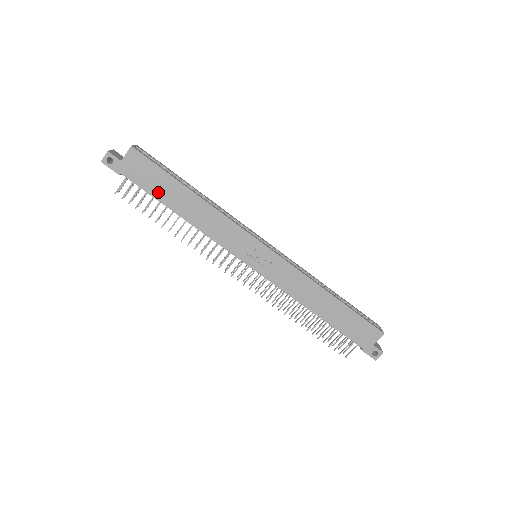
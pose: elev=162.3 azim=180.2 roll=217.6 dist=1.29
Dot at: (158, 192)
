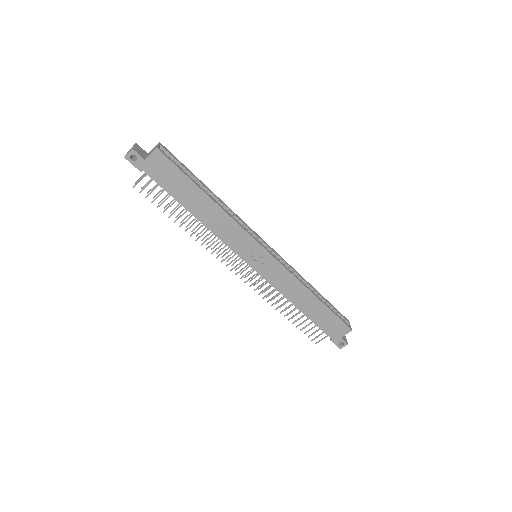
Dot at: (176, 192)
